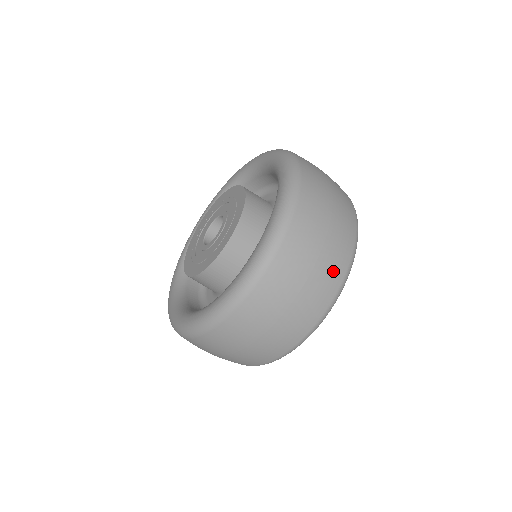
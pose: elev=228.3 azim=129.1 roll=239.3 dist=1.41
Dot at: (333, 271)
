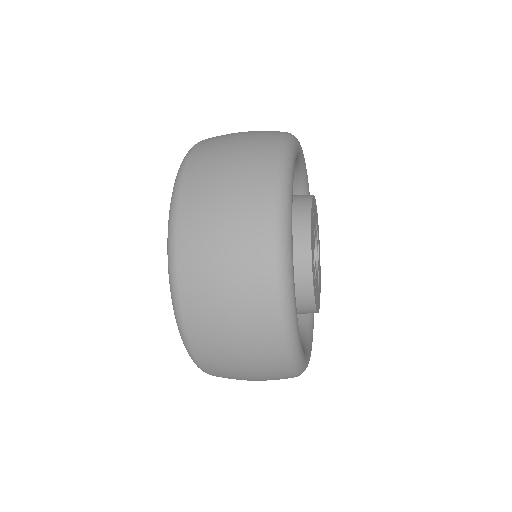
Dot at: (262, 349)
